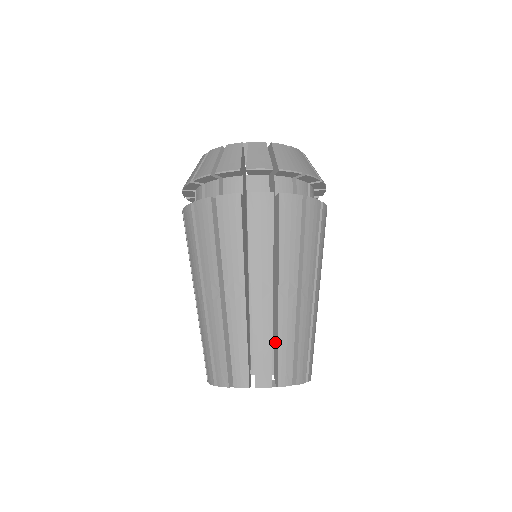
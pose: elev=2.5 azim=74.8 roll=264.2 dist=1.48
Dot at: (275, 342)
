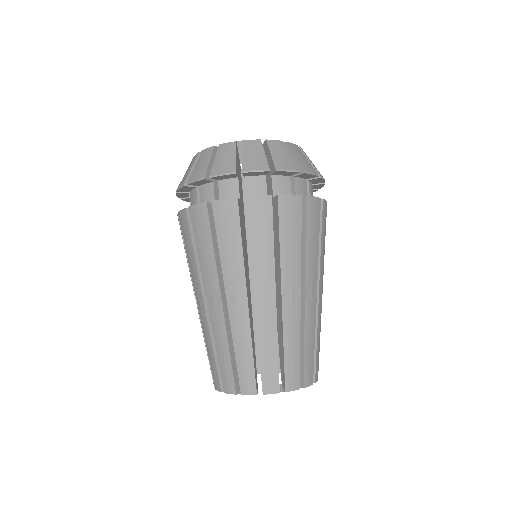
Dot at: (280, 347)
